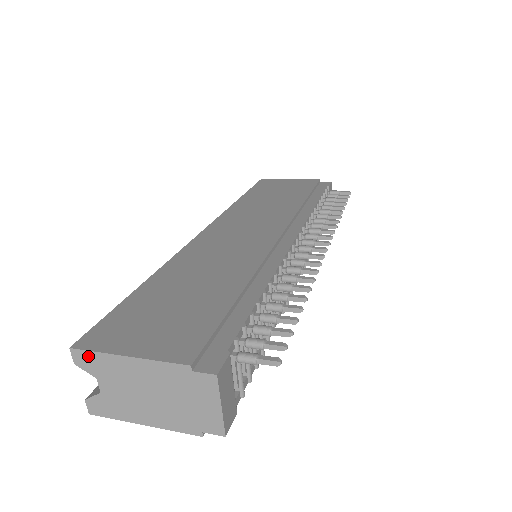
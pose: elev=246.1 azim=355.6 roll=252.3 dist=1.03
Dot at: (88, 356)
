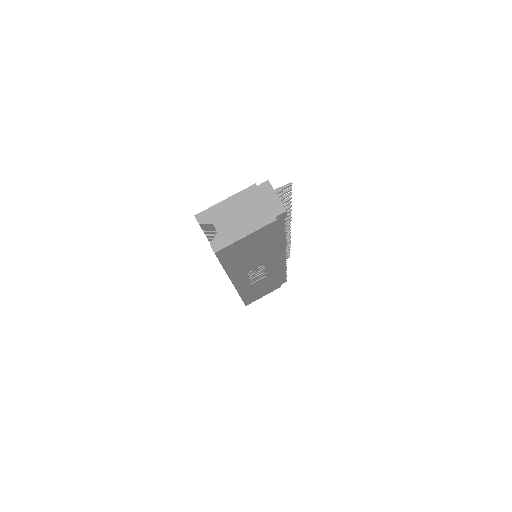
Dot at: (205, 213)
